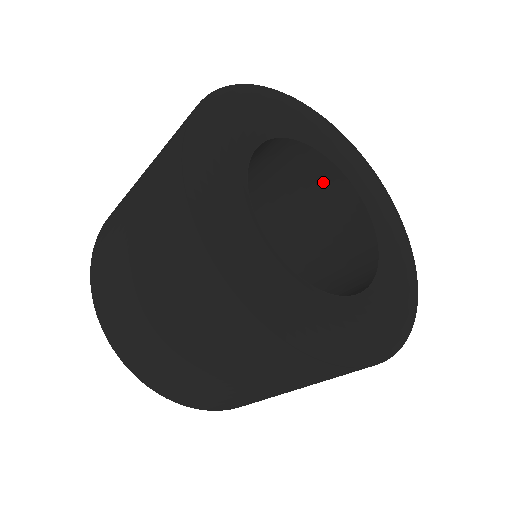
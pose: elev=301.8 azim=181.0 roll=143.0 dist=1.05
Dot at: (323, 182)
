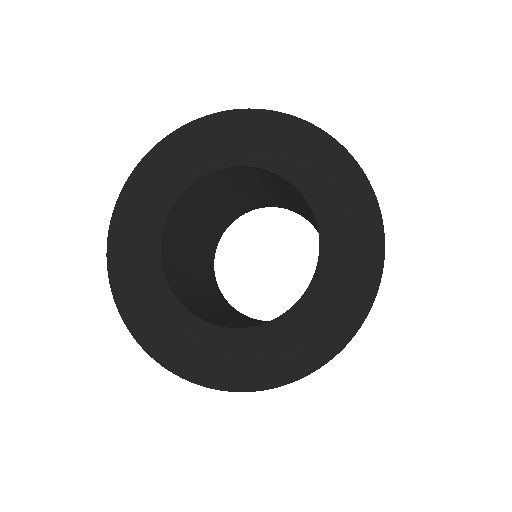
Dot at: (231, 175)
